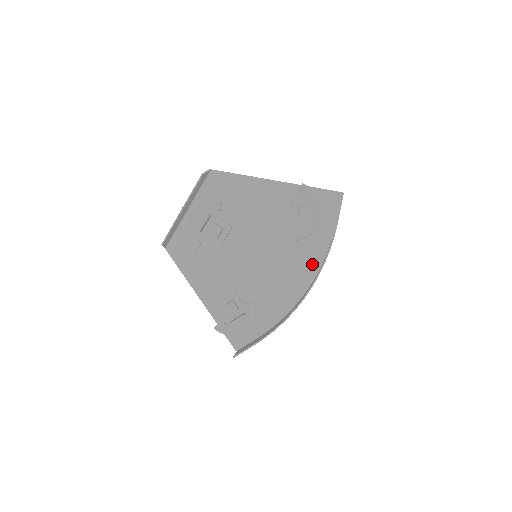
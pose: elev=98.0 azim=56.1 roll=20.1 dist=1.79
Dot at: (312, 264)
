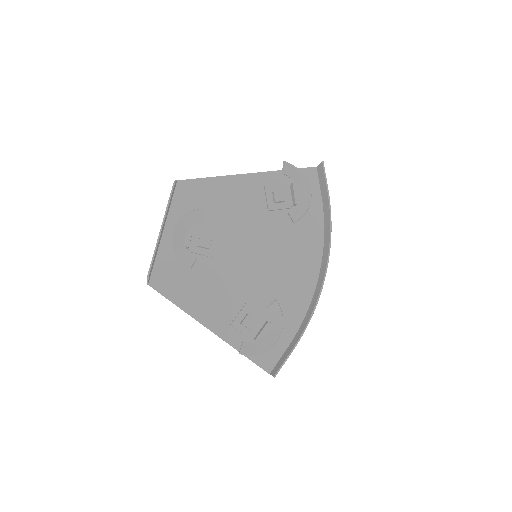
Dot at: (314, 245)
